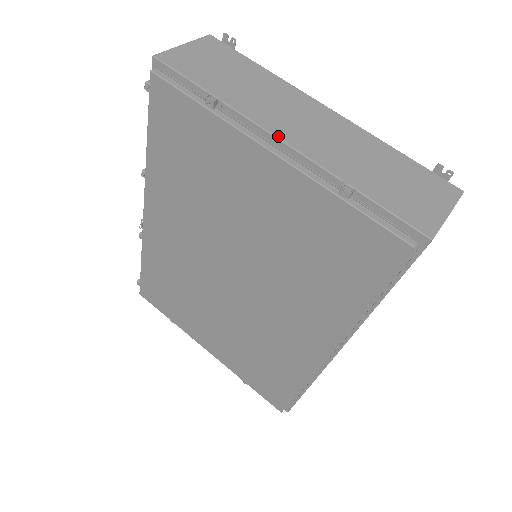
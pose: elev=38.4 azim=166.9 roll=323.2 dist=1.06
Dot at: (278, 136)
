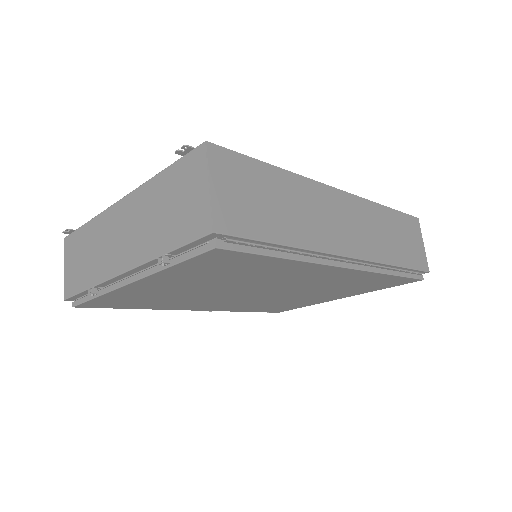
Dot at: (120, 273)
